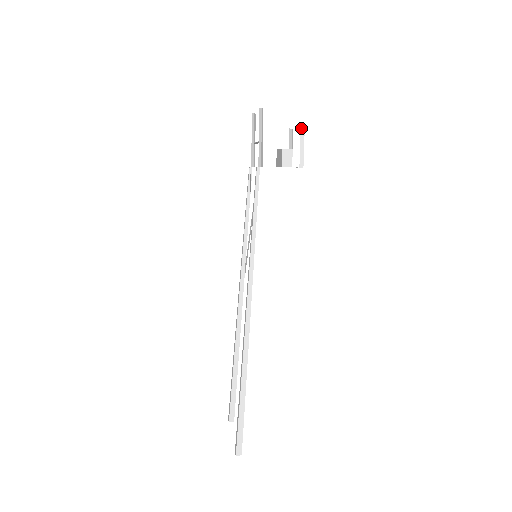
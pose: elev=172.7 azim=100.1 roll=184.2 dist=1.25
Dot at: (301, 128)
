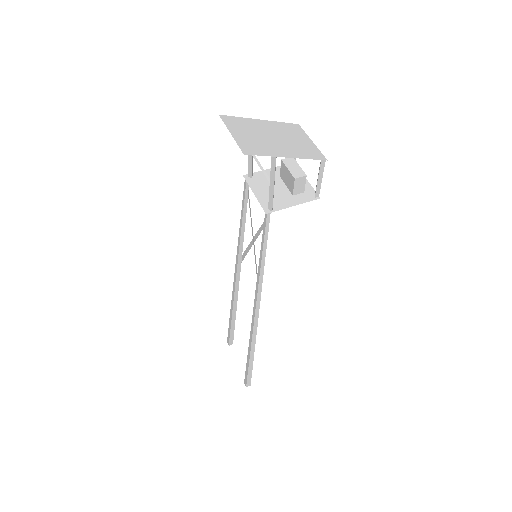
Dot at: (321, 161)
